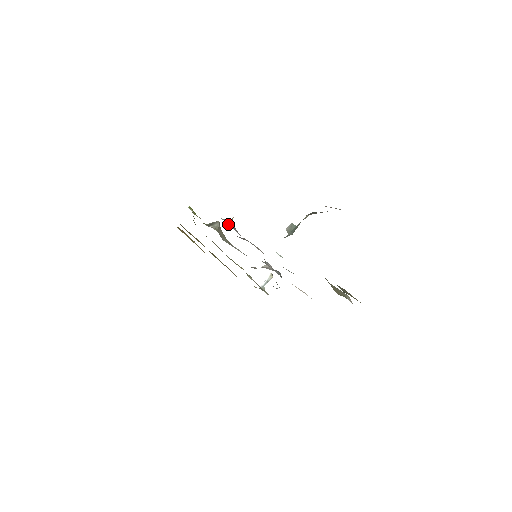
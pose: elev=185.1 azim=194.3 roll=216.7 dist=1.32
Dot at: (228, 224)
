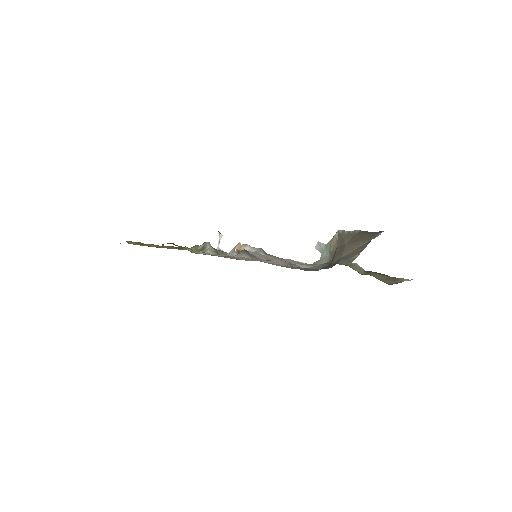
Dot at: occluded
